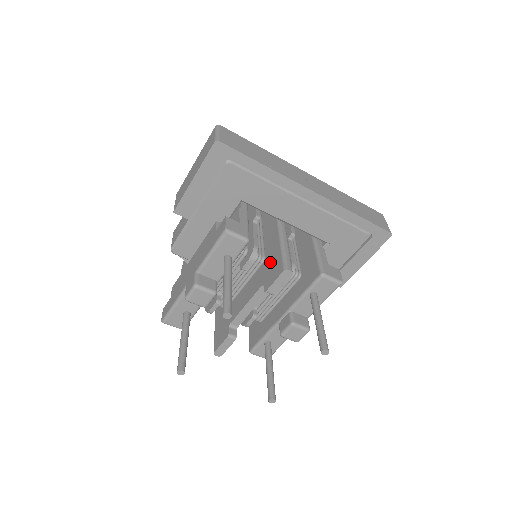
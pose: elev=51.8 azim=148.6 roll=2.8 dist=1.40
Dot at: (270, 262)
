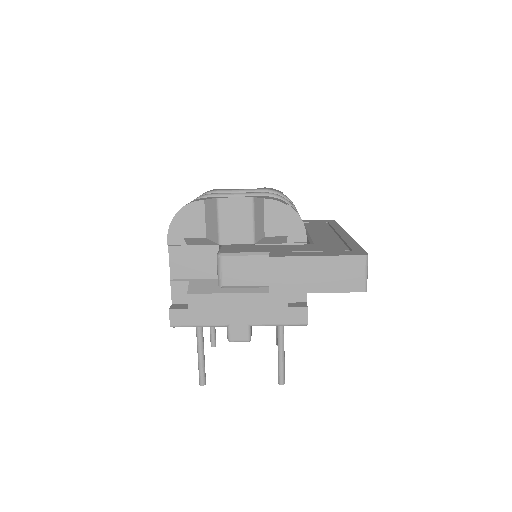
Dot at: occluded
